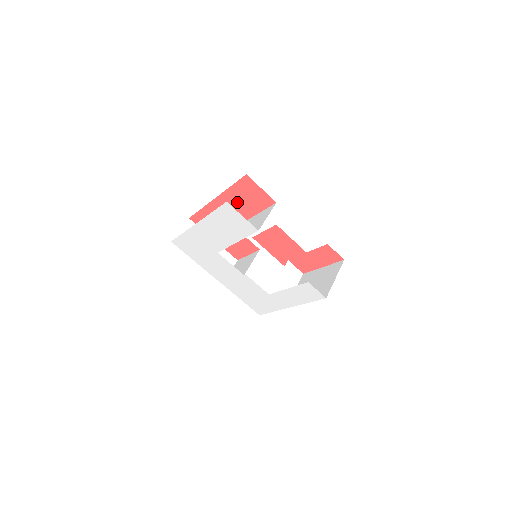
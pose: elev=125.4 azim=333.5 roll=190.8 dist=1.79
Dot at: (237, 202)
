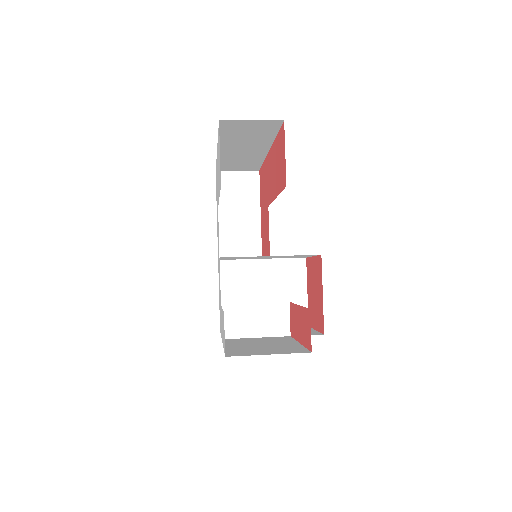
Dot at: (275, 166)
